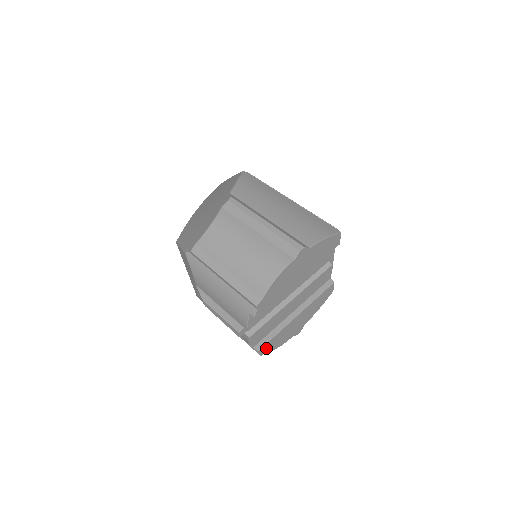
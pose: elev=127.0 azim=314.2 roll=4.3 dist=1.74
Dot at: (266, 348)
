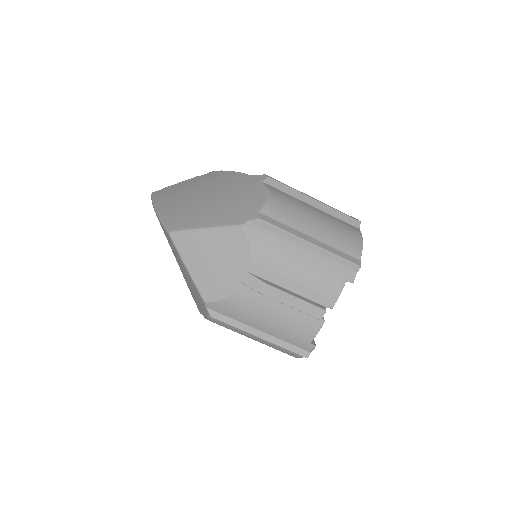
Dot at: occluded
